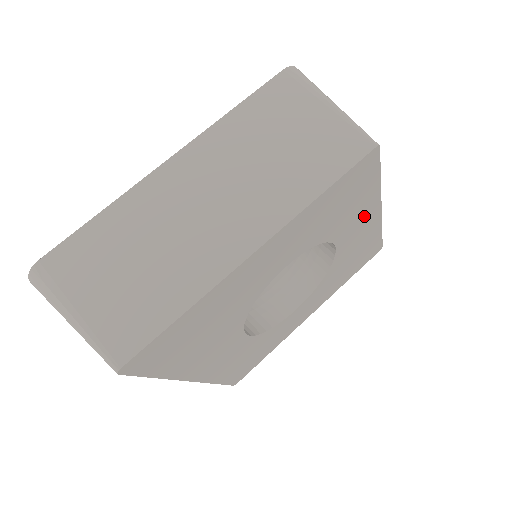
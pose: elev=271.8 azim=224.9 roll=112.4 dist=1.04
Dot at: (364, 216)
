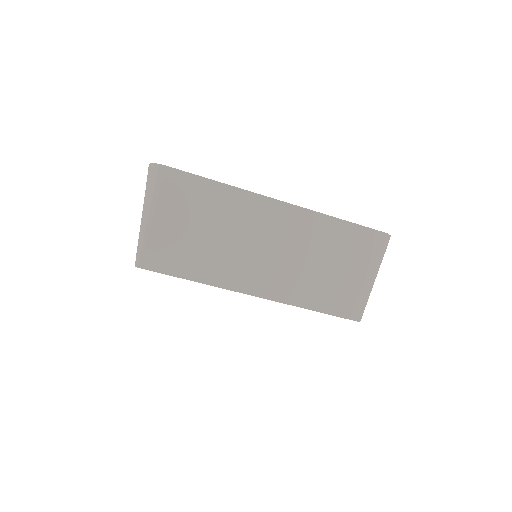
Dot at: occluded
